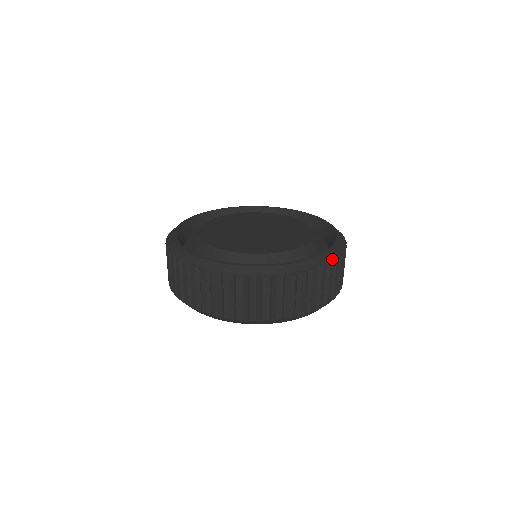
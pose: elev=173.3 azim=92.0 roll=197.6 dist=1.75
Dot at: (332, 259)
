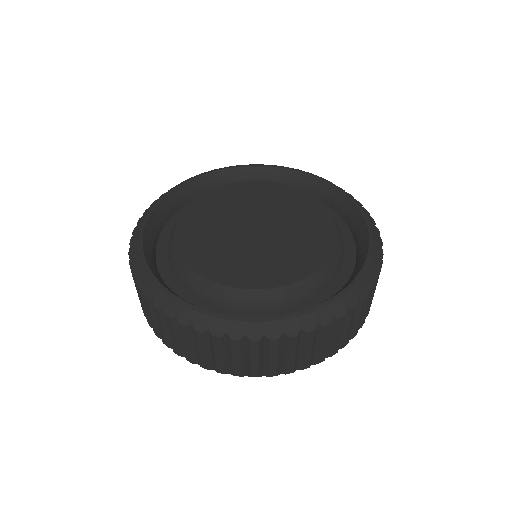
Dot at: (365, 289)
